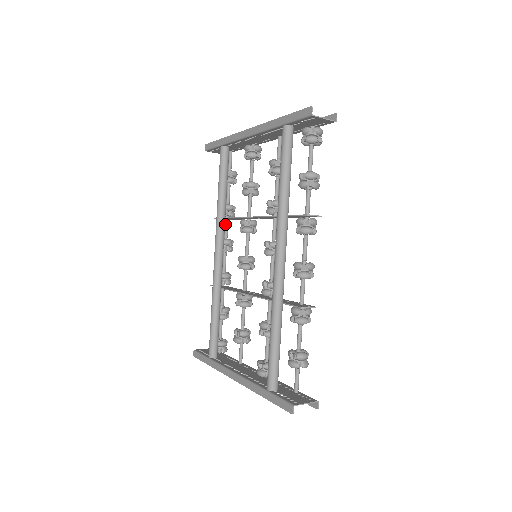
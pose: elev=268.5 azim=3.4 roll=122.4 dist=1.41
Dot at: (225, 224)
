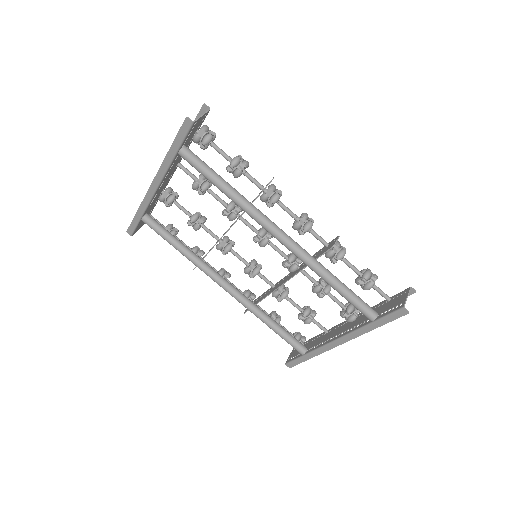
Dot at: occluded
